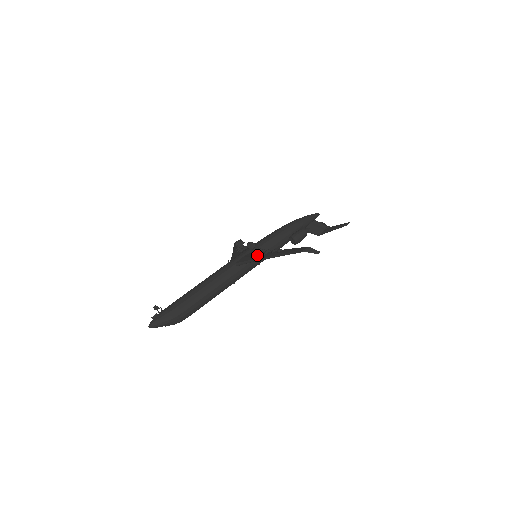
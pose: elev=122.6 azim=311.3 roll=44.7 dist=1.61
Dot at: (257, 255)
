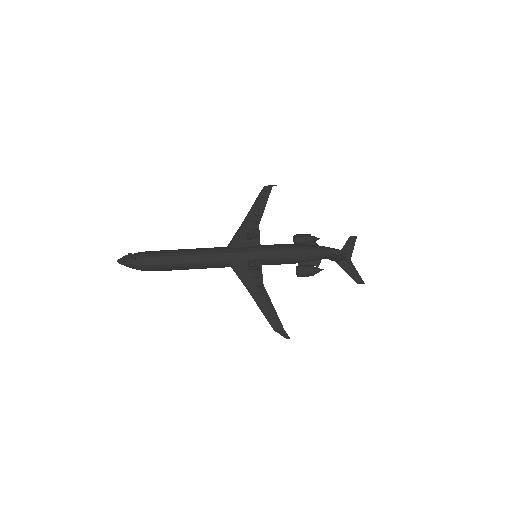
Dot at: (249, 277)
